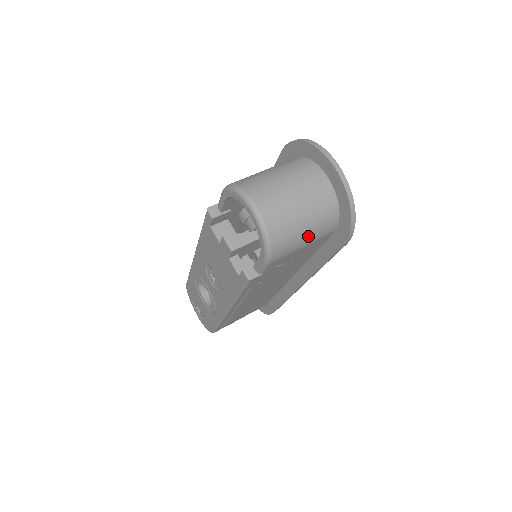
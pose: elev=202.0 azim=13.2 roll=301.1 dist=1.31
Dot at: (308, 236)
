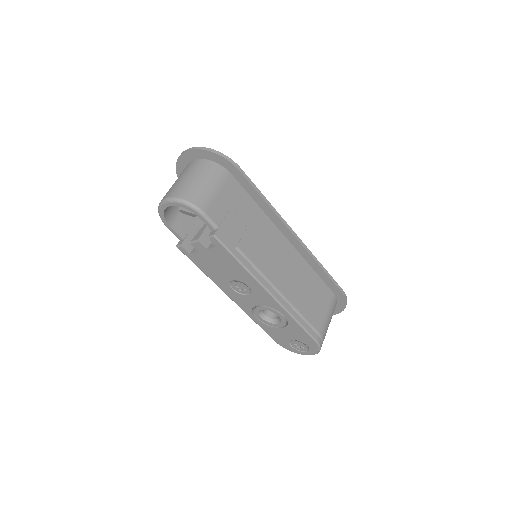
Dot at: (209, 184)
